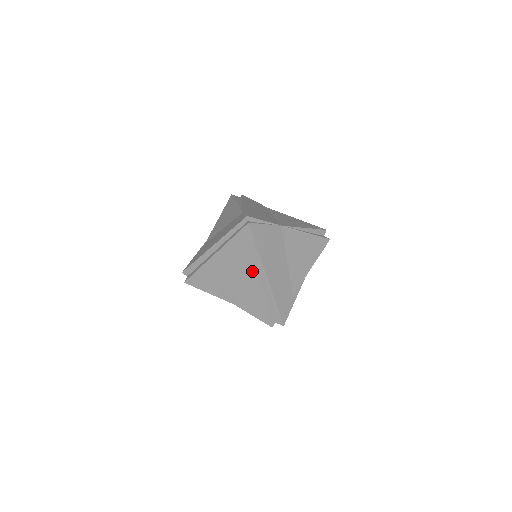
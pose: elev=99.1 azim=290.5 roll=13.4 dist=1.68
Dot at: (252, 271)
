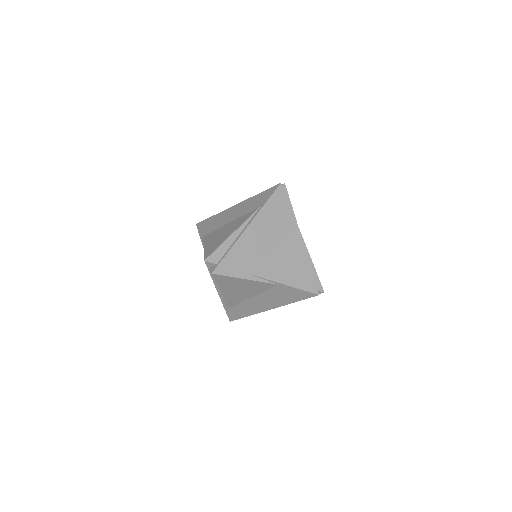
Dot at: (244, 218)
